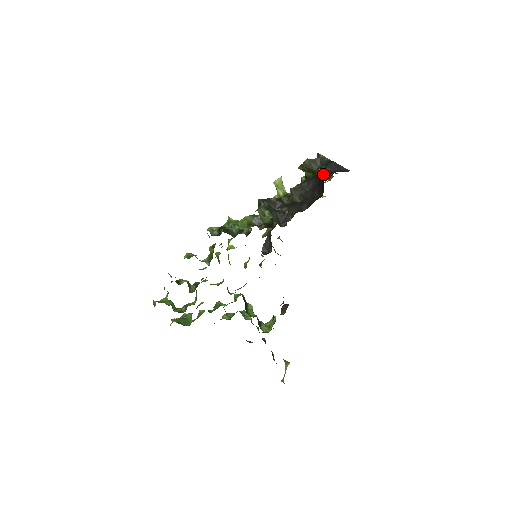
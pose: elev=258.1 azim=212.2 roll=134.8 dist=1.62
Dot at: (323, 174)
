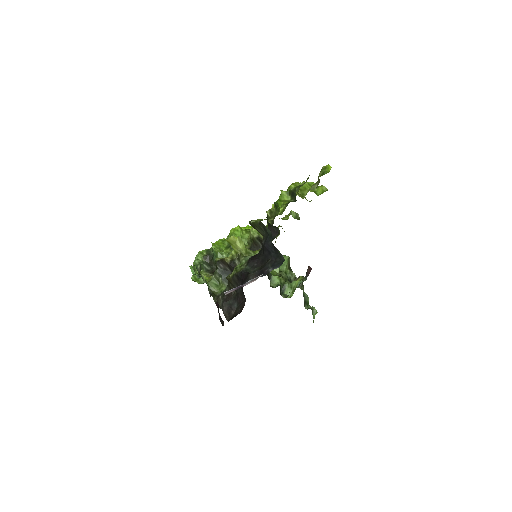
Dot at: occluded
